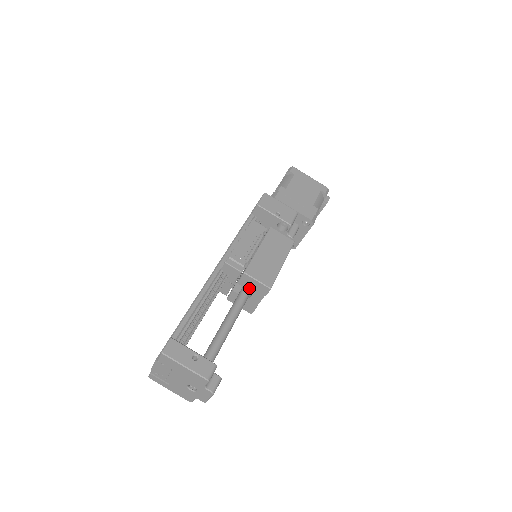
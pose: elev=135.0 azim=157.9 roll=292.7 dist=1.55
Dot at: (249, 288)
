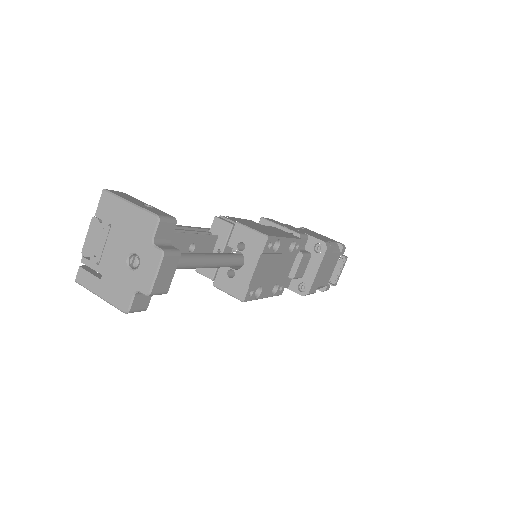
Dot at: (242, 251)
